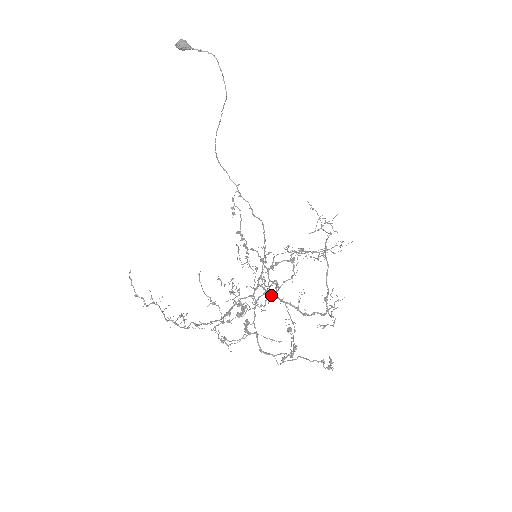
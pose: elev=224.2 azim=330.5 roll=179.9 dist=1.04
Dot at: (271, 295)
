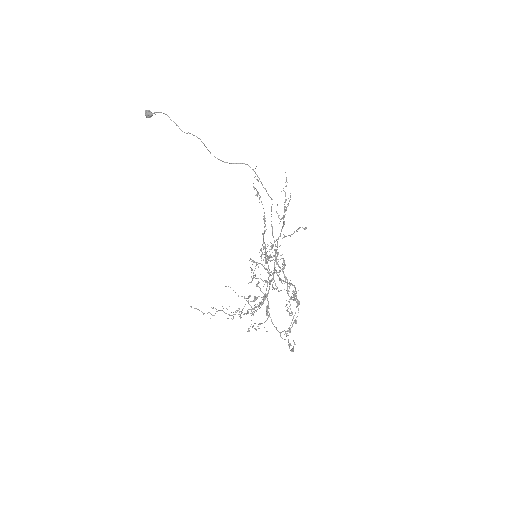
Dot at: (279, 278)
